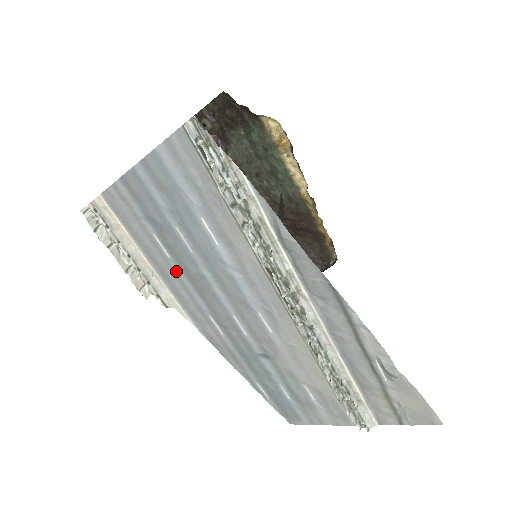
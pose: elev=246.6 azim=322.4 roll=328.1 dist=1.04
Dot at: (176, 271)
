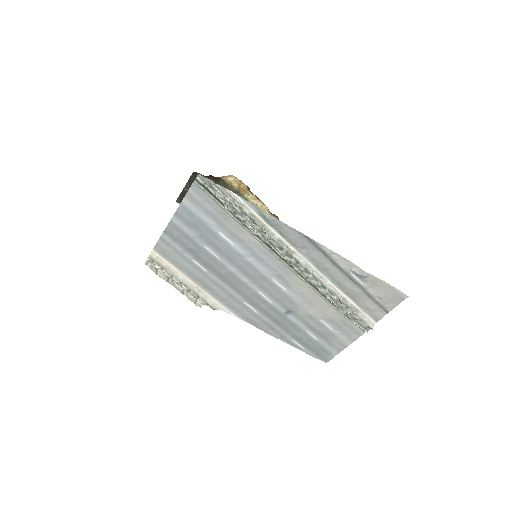
Dot at: (213, 279)
